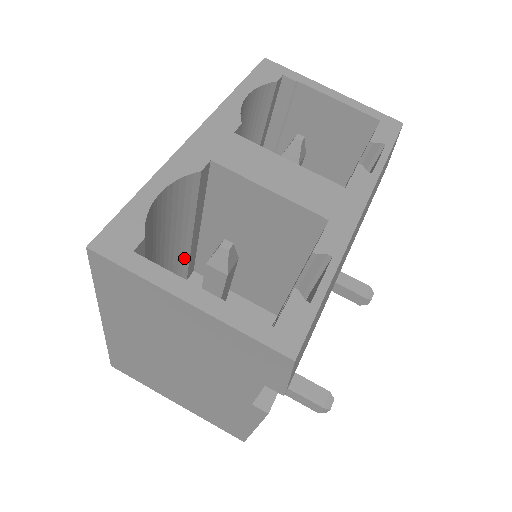
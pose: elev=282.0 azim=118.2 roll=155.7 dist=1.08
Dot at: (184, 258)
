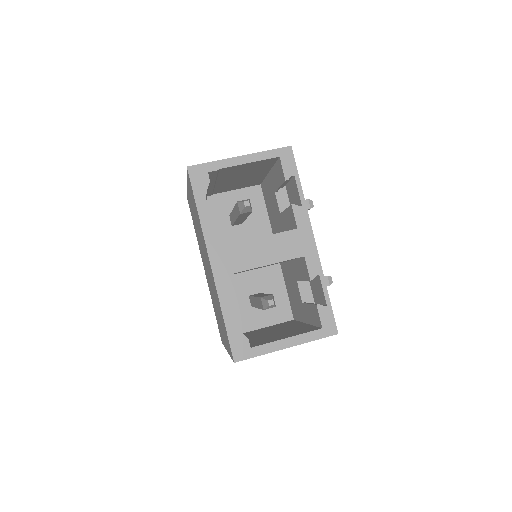
Dot at: occluded
